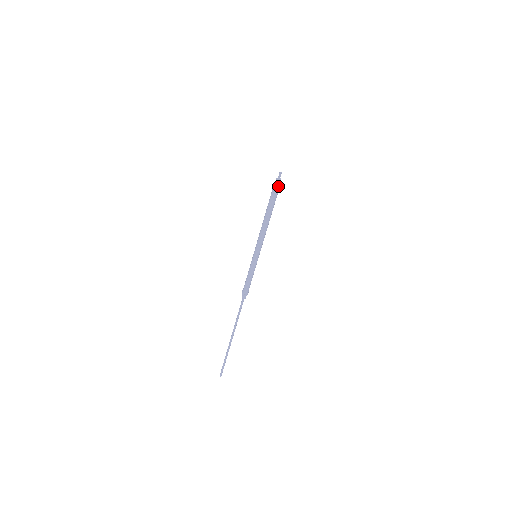
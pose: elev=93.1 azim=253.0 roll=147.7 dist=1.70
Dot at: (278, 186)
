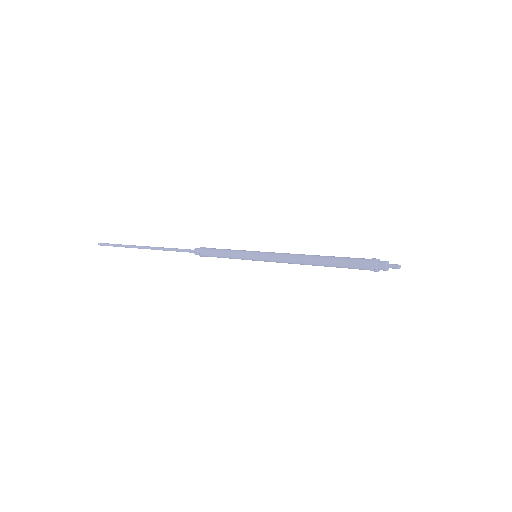
Dot at: (375, 270)
